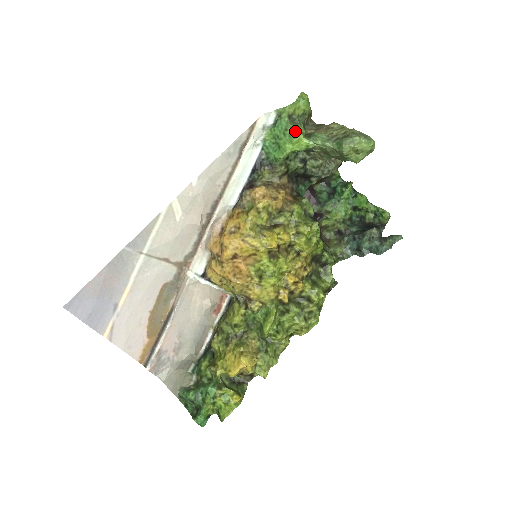
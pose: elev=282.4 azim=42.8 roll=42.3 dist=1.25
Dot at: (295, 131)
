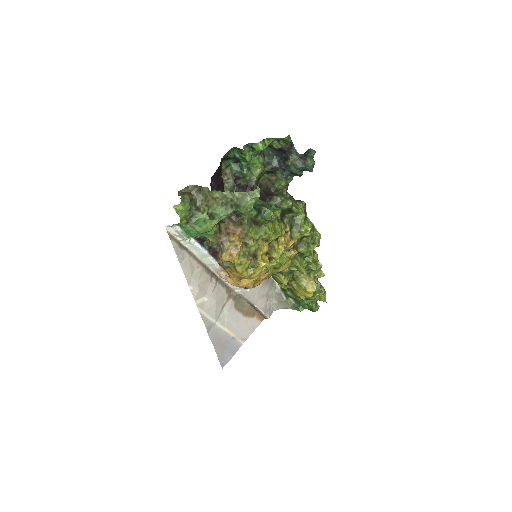
Dot at: (205, 231)
